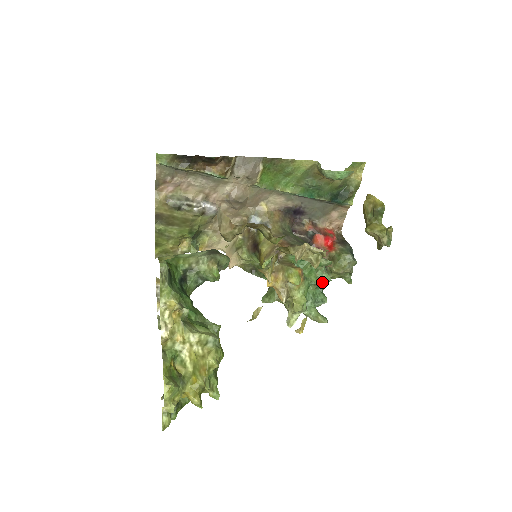
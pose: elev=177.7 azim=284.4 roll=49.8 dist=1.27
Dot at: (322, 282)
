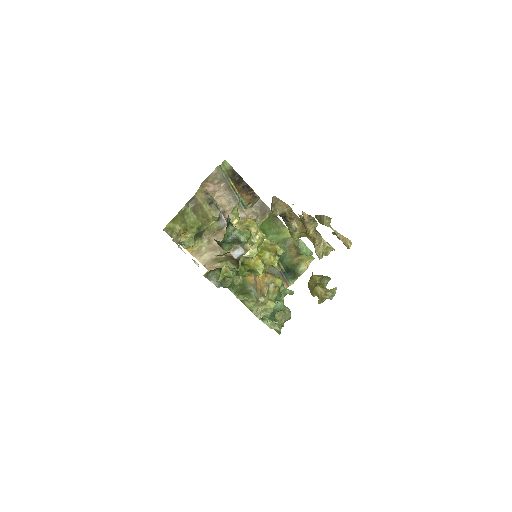
Dot at: (279, 307)
